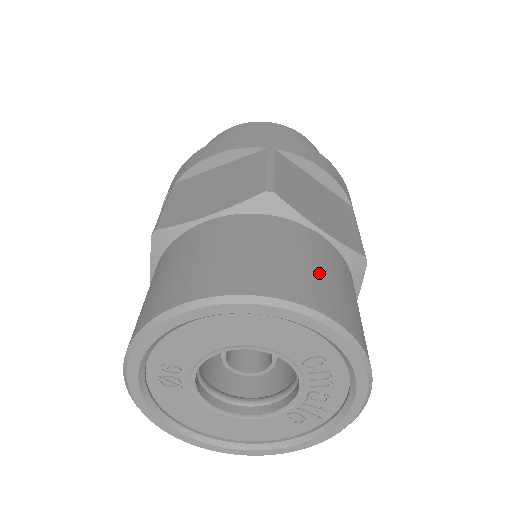
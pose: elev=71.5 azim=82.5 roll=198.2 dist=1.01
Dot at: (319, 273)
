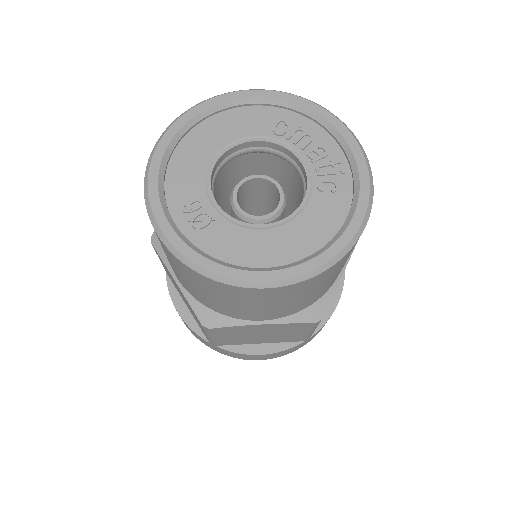
Dot at: occluded
